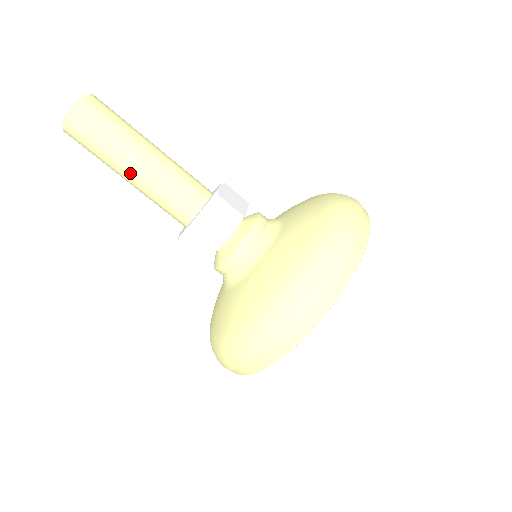
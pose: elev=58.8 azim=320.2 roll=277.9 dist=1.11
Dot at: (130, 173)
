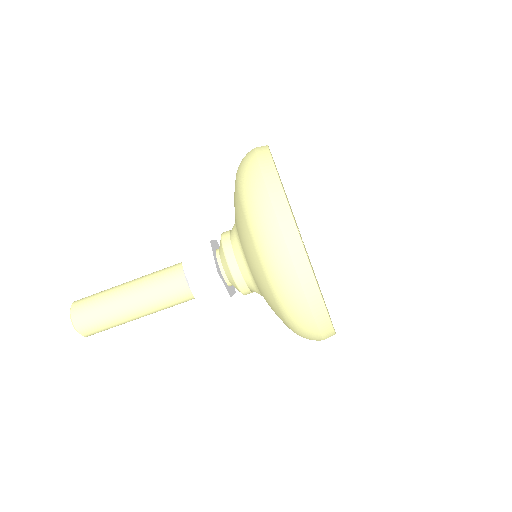
Dot at: occluded
